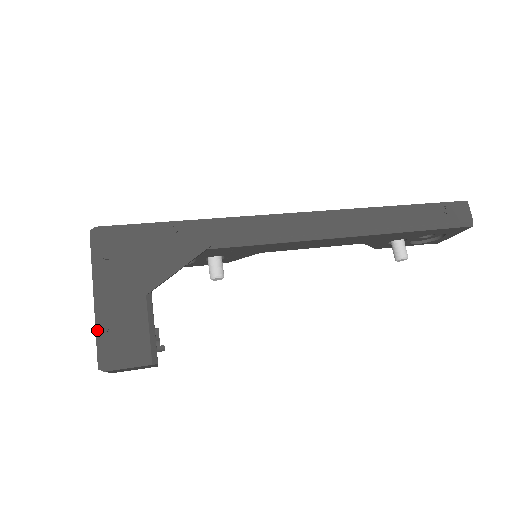
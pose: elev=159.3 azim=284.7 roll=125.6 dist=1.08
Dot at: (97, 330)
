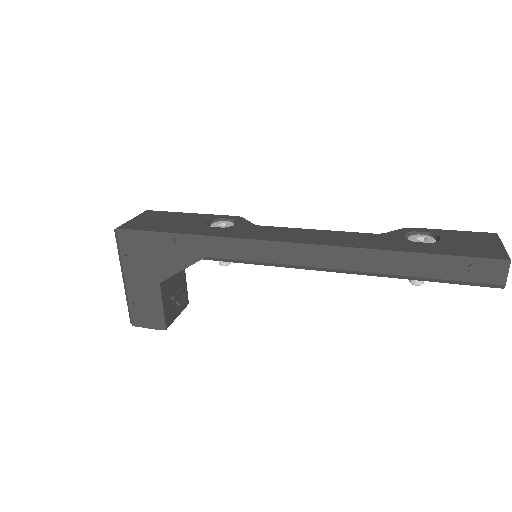
Dot at: (127, 300)
